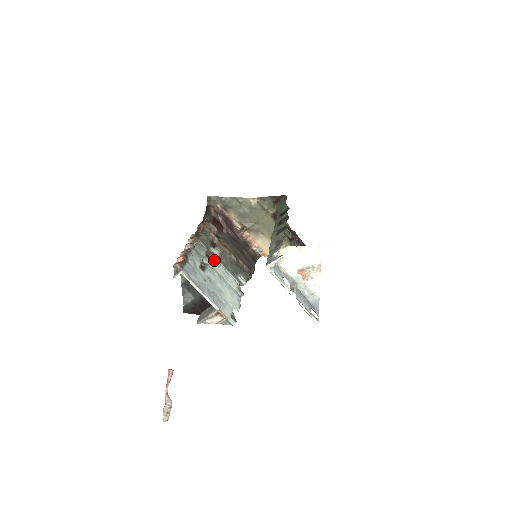
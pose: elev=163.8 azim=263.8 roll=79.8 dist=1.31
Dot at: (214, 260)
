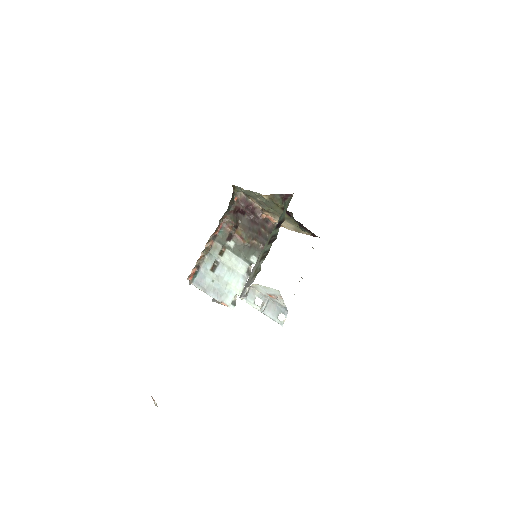
Dot at: (227, 255)
